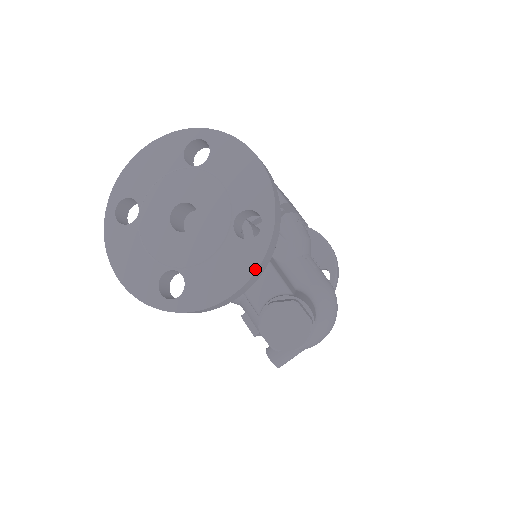
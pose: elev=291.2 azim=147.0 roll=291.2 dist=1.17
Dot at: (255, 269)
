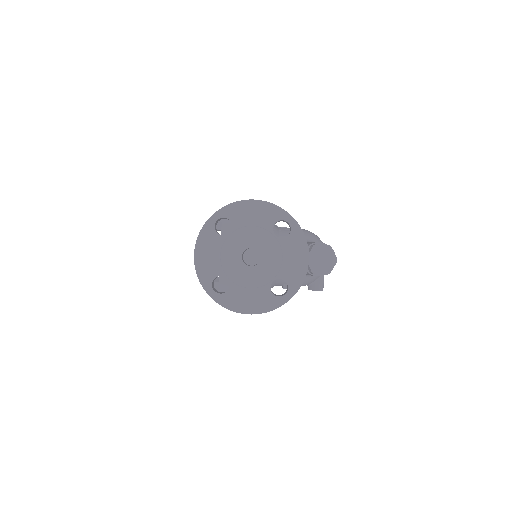
Dot at: (306, 241)
